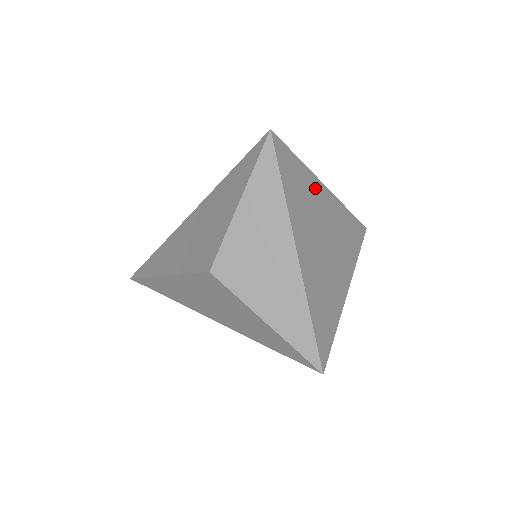
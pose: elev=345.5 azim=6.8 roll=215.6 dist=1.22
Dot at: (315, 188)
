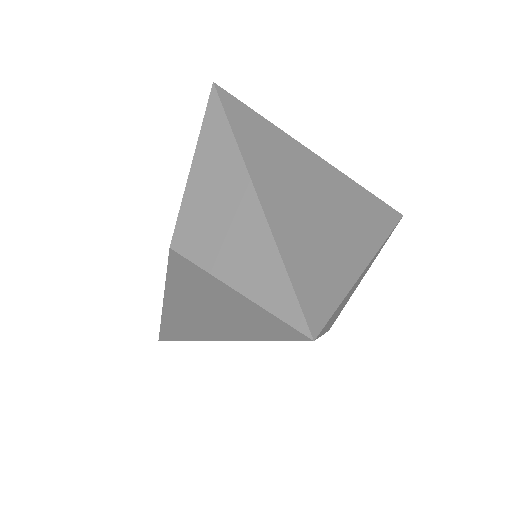
Dot at: (294, 149)
